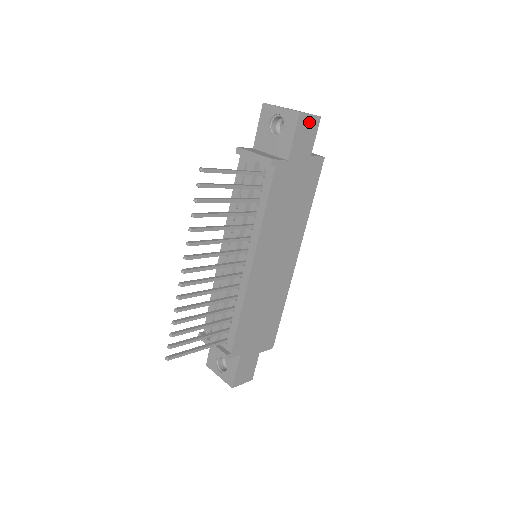
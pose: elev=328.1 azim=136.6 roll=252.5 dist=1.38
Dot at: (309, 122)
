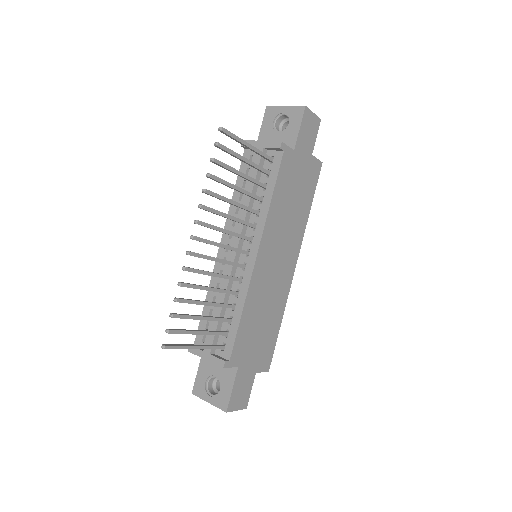
Dot at: (312, 120)
